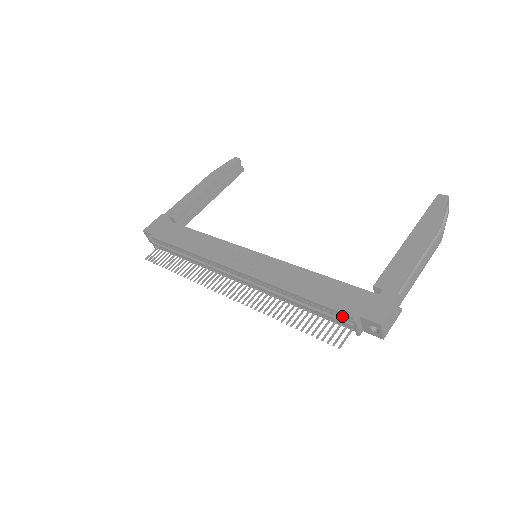
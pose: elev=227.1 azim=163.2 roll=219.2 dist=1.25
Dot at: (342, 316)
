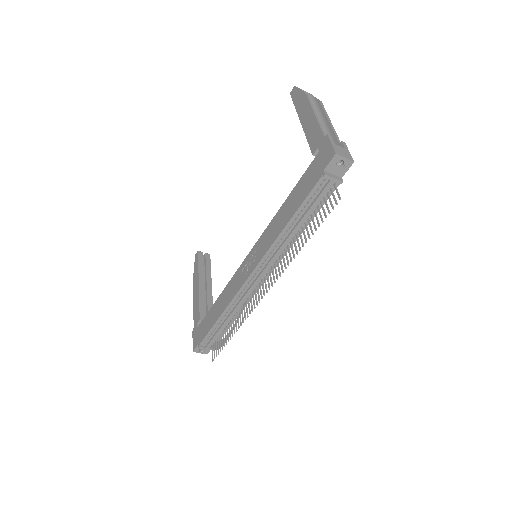
Dot at: (319, 187)
